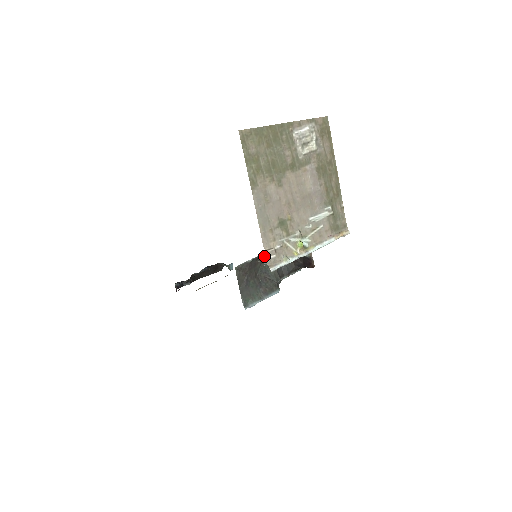
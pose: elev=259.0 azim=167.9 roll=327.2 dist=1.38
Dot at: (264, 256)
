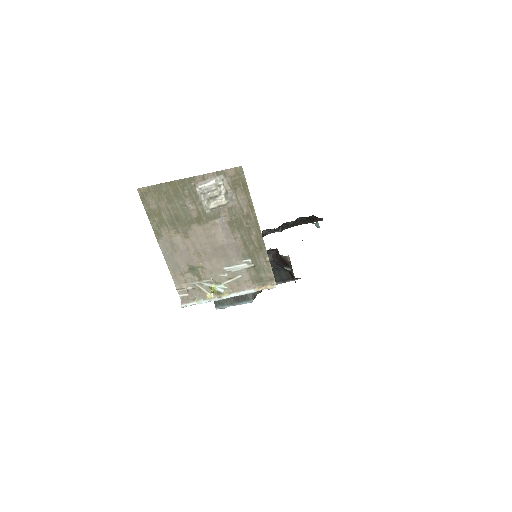
Dot at: occluded
